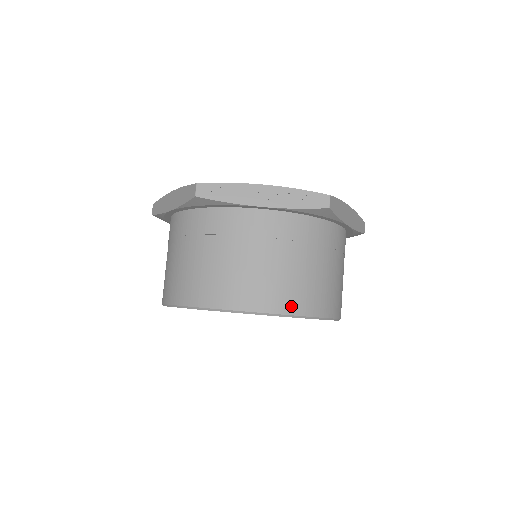
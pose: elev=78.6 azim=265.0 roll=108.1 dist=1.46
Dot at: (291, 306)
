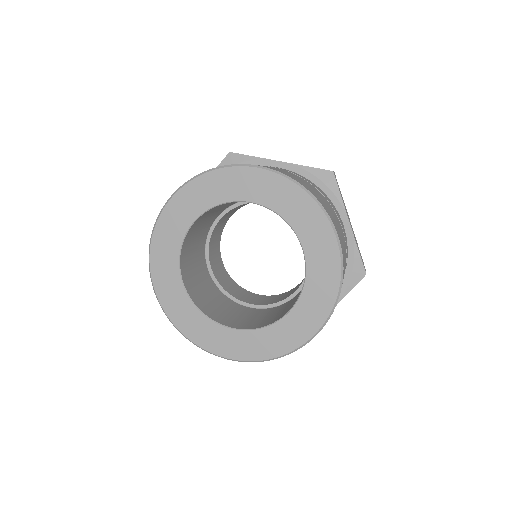
Dot at: (295, 179)
